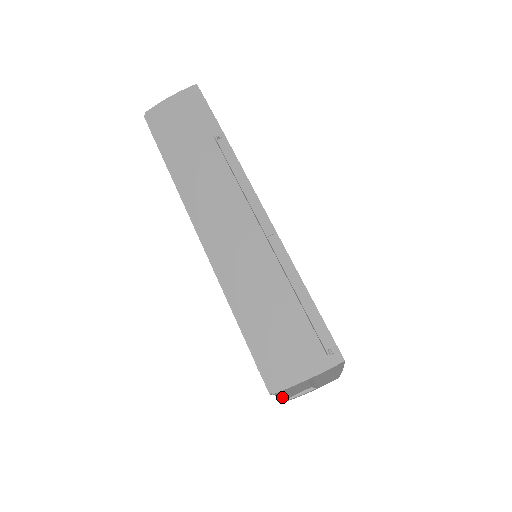
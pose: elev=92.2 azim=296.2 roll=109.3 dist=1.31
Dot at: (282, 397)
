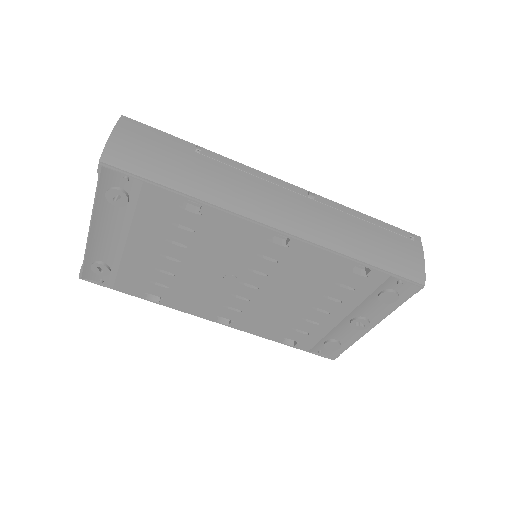
Dot at: occluded
